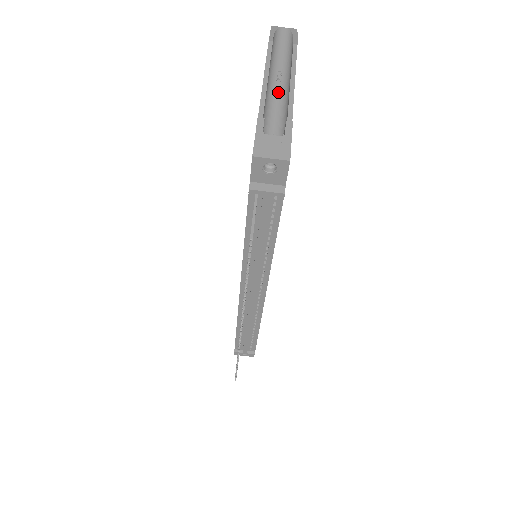
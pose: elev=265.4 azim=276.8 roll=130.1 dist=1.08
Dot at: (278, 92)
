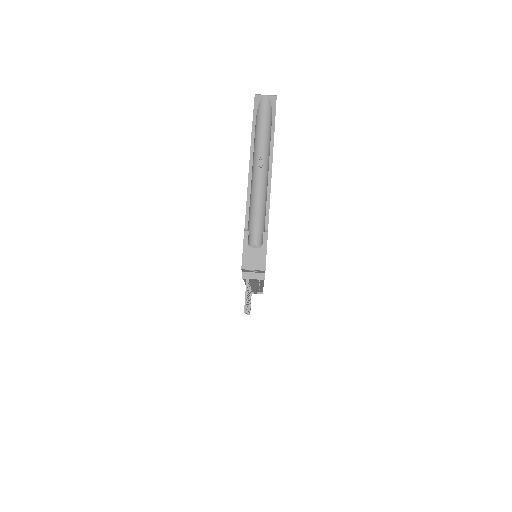
Dot at: (260, 183)
